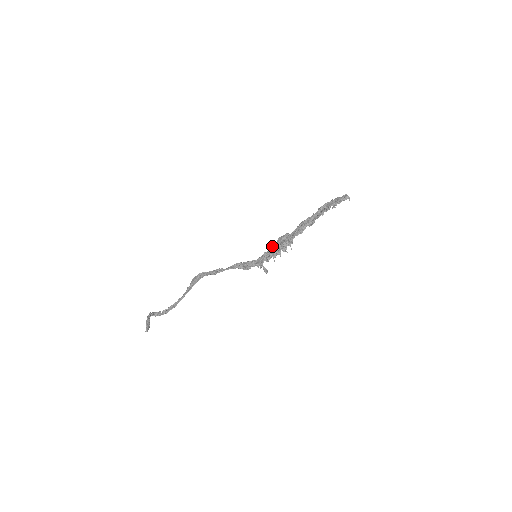
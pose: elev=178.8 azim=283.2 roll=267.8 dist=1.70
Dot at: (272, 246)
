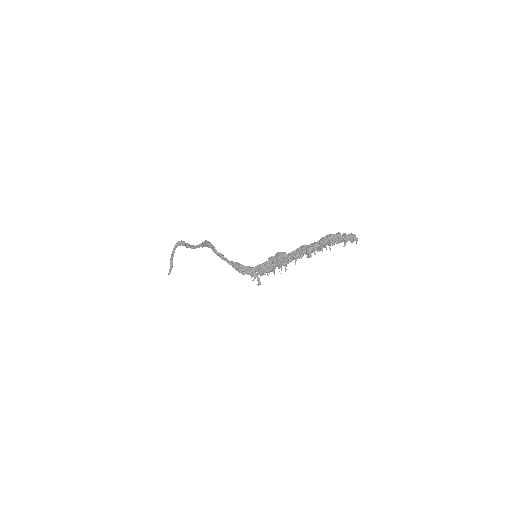
Dot at: (269, 259)
